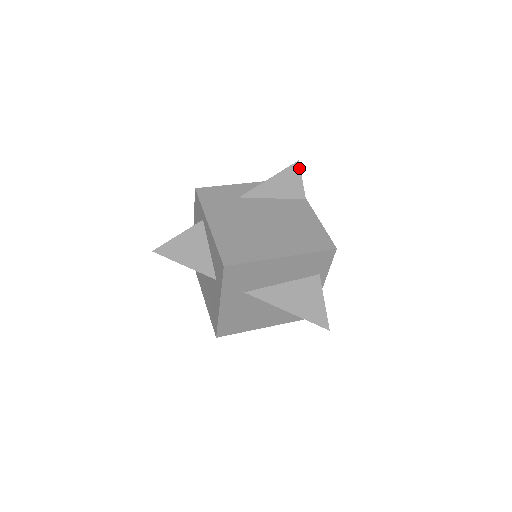
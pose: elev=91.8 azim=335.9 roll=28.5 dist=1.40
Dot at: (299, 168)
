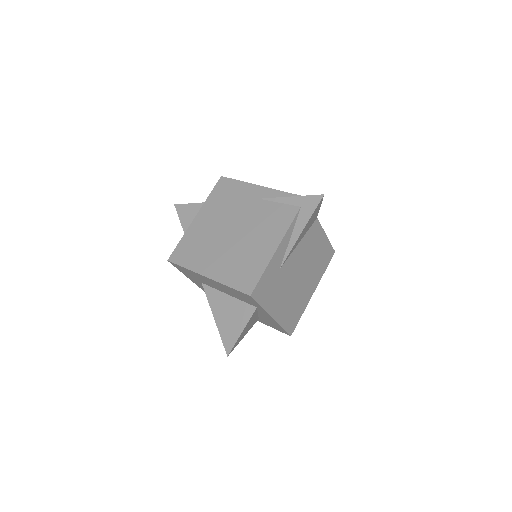
Dot at: occluded
